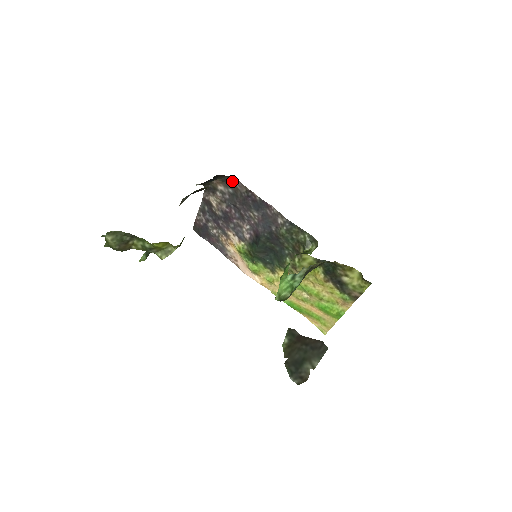
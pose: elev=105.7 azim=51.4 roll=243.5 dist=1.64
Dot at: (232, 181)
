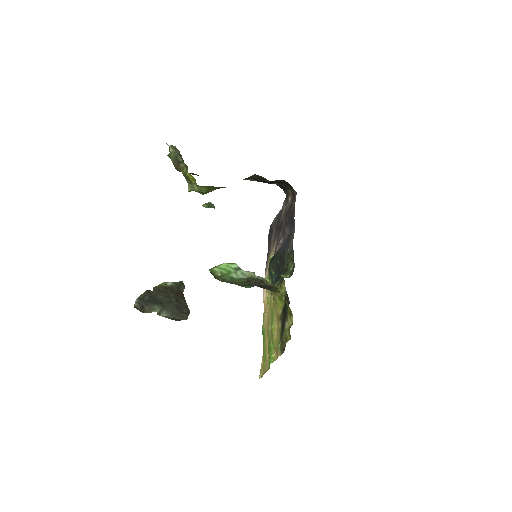
Dot at: (295, 195)
